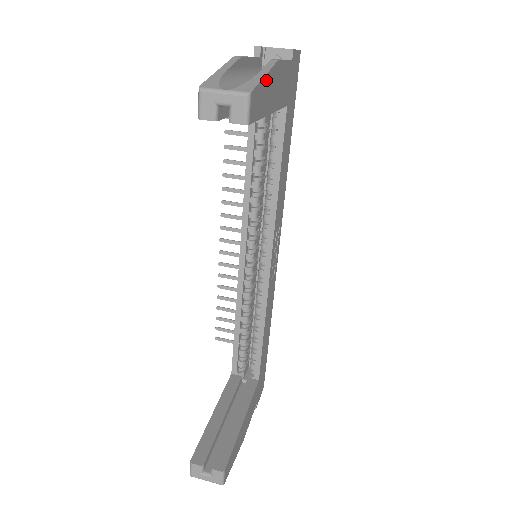
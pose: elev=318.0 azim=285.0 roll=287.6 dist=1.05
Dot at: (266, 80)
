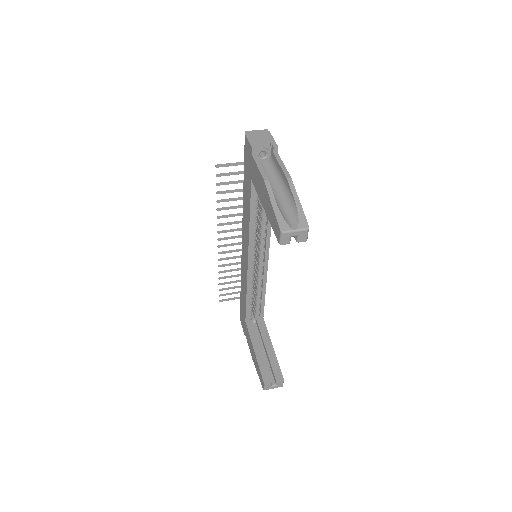
Dot at: (299, 203)
